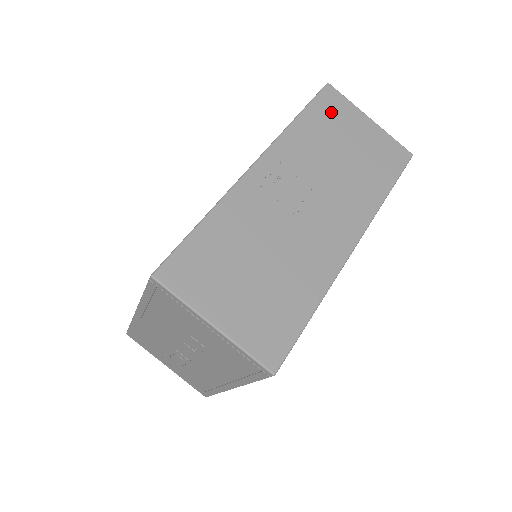
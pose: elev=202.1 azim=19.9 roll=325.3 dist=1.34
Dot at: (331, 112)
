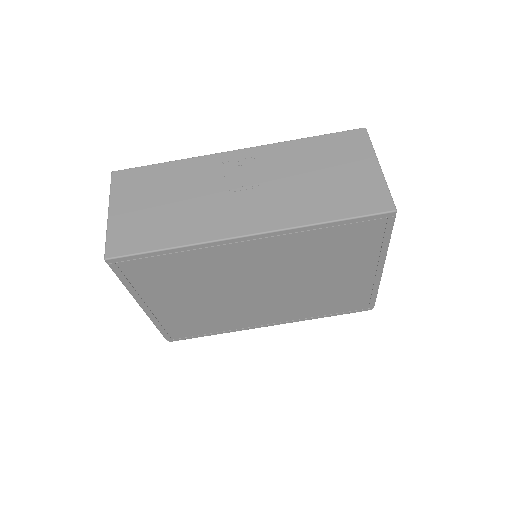
Dot at: (342, 146)
